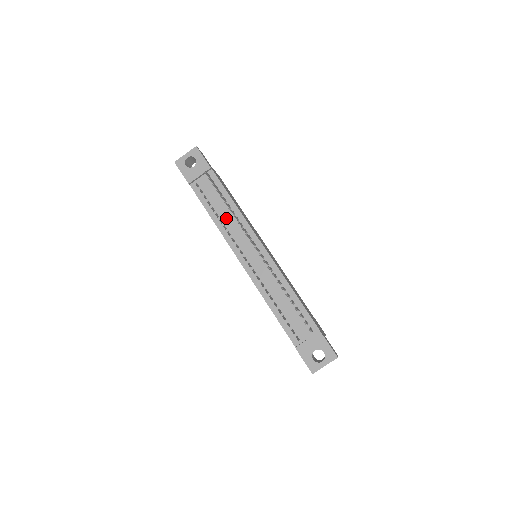
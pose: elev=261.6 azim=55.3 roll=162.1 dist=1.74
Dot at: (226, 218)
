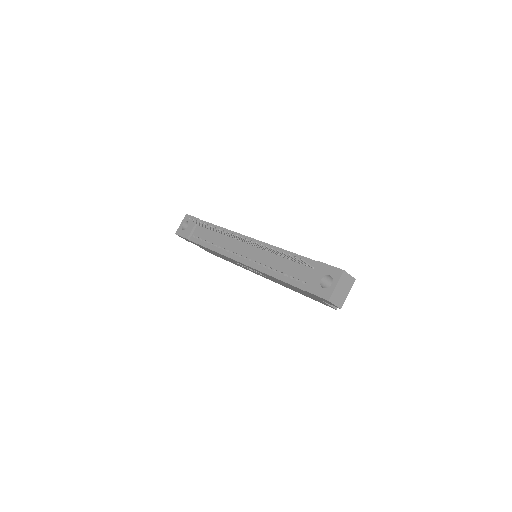
Dot at: (218, 241)
